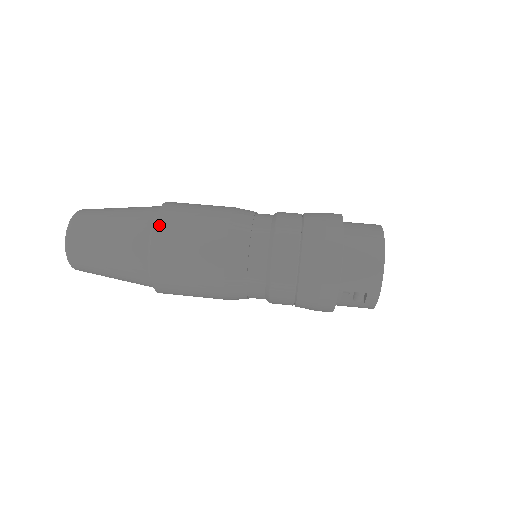
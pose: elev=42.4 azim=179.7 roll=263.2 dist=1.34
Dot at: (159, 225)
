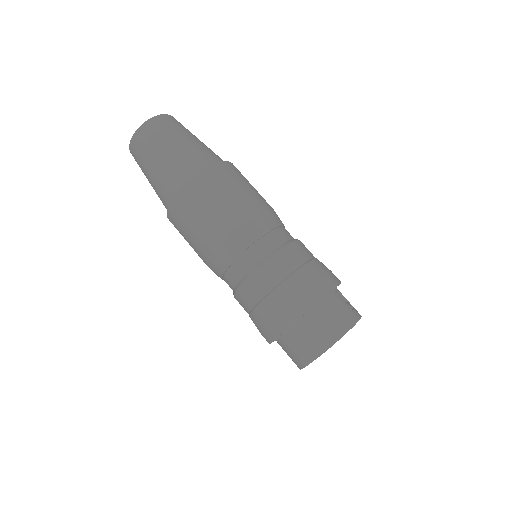
Dot at: (177, 200)
